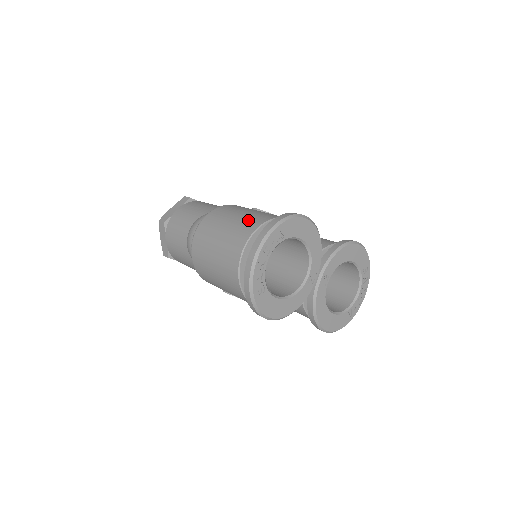
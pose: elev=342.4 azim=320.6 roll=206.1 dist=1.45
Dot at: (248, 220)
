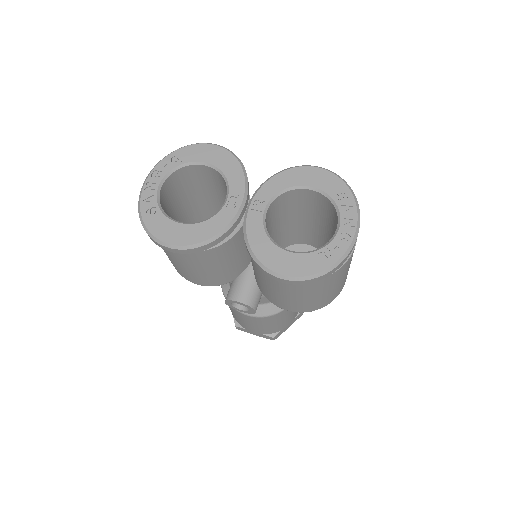
Dot at: occluded
